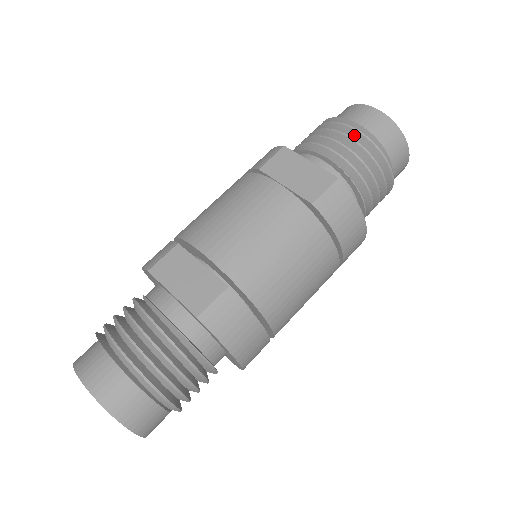
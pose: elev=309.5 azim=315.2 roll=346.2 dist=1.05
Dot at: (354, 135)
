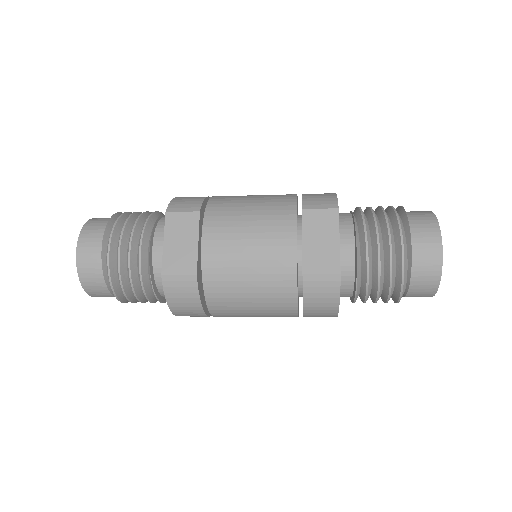
Dot at: (398, 249)
